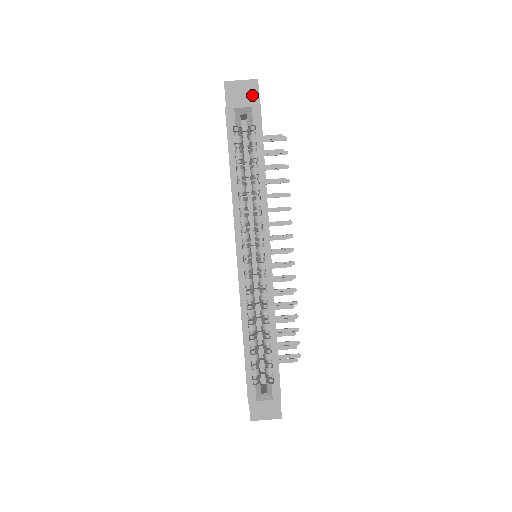
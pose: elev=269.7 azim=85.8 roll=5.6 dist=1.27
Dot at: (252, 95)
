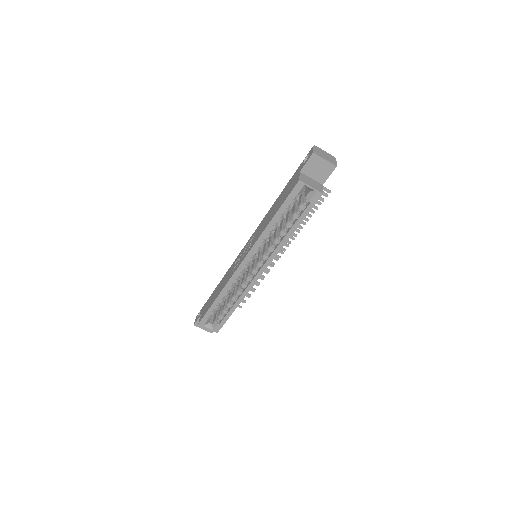
Dot at: (325, 173)
